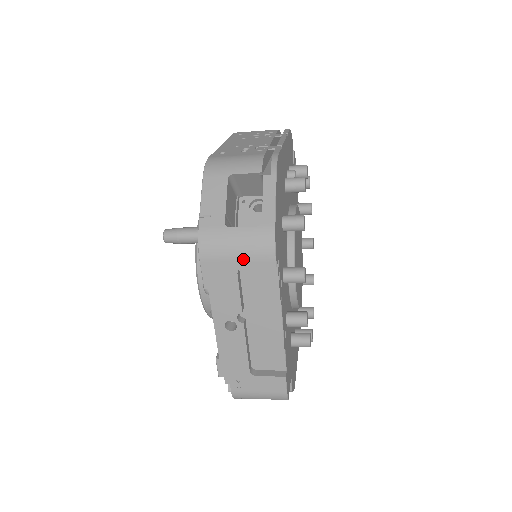
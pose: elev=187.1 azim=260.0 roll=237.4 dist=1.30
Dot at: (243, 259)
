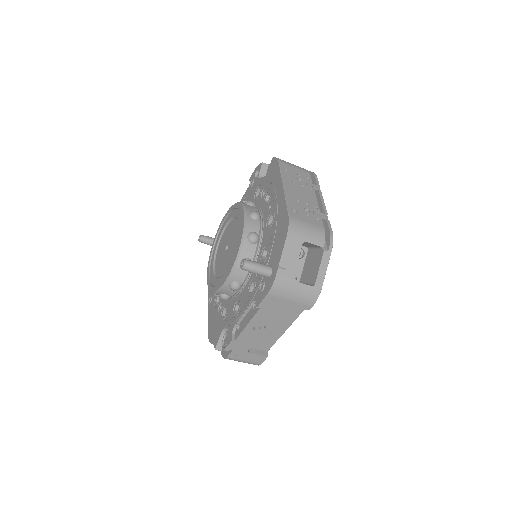
Dot at: (294, 302)
